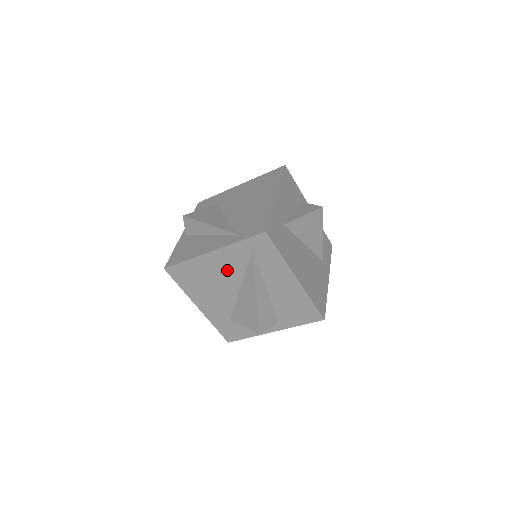
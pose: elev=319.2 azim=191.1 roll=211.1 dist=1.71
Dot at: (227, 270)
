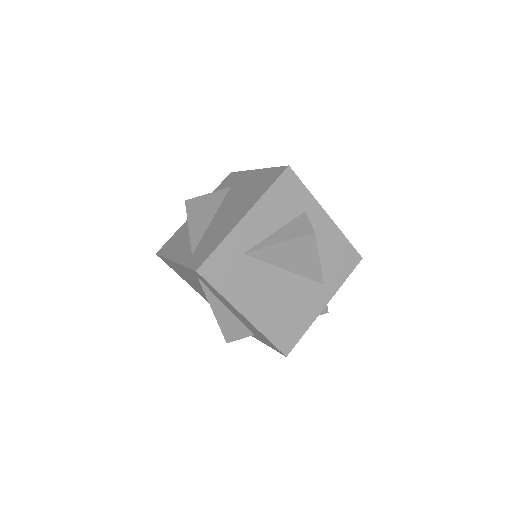
Dot at: (193, 279)
